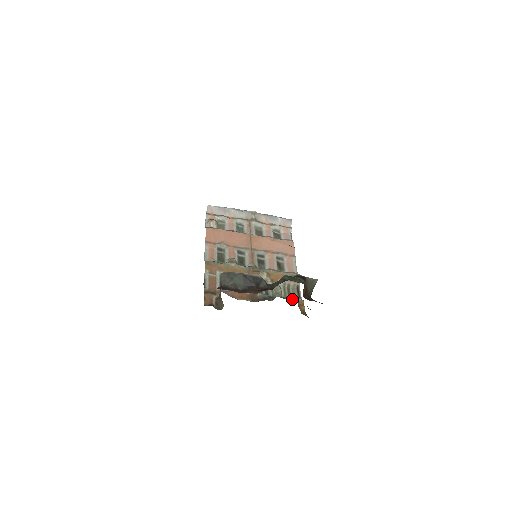
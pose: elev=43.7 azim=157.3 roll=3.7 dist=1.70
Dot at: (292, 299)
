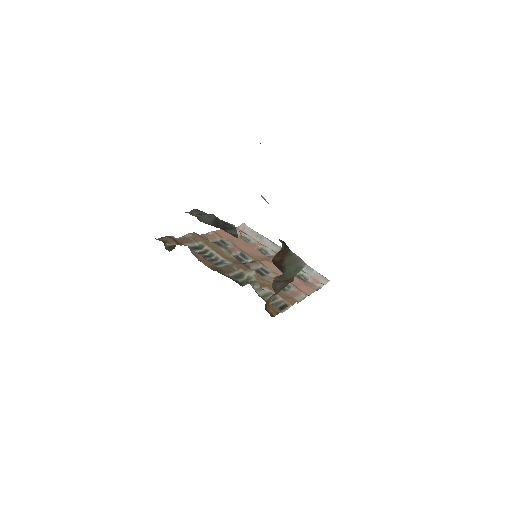
Dot at: occluded
